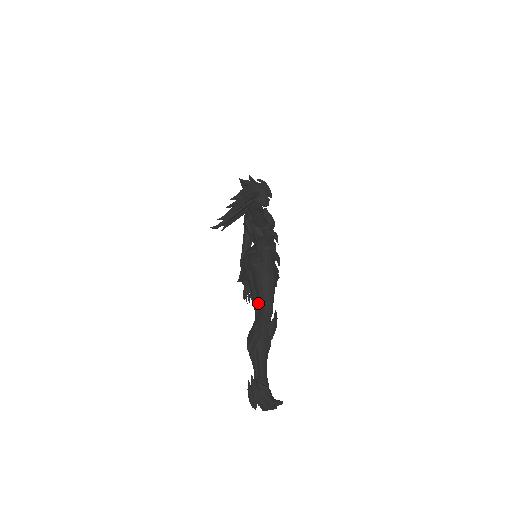
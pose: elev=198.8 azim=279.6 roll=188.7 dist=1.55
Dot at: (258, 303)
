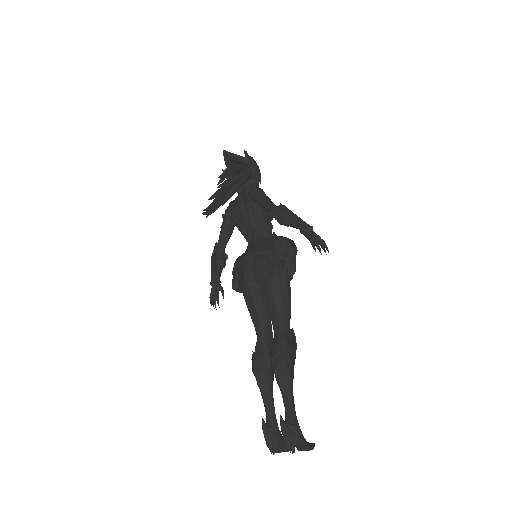
Dot at: (271, 319)
